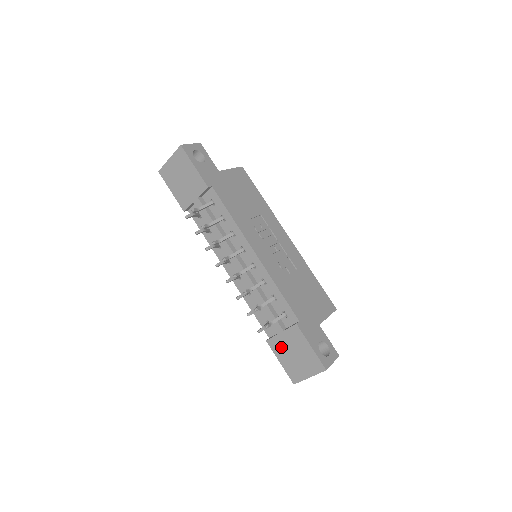
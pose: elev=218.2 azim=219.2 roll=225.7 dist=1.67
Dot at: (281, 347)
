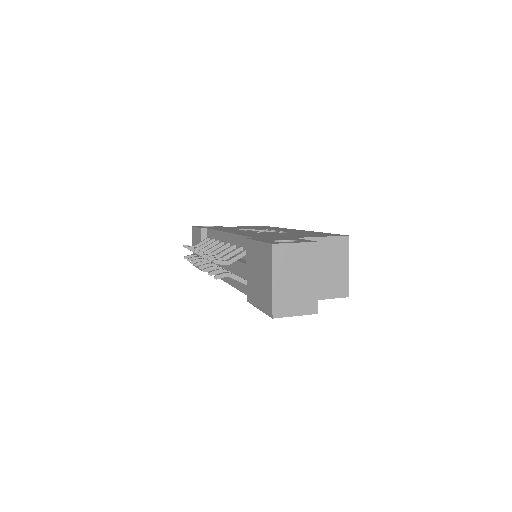
Dot at: (252, 287)
